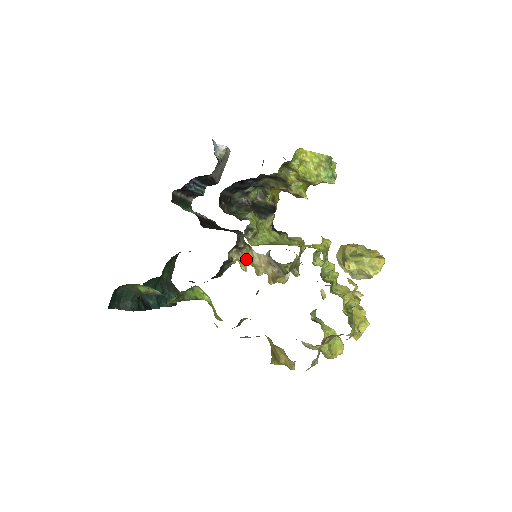
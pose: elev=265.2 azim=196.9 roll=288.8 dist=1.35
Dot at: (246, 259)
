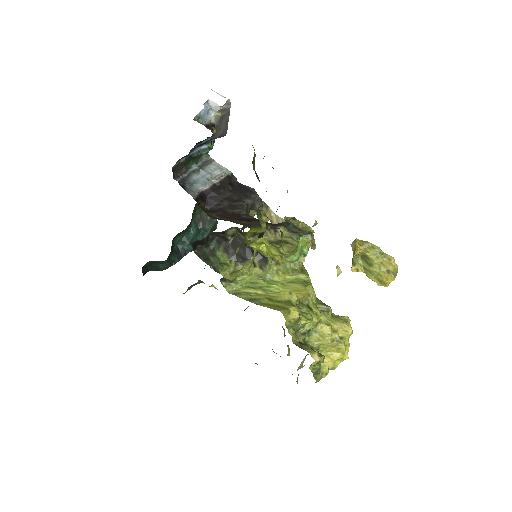
Dot at: (266, 217)
